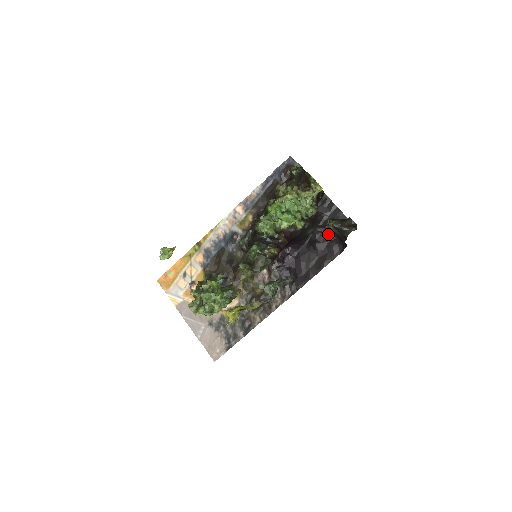
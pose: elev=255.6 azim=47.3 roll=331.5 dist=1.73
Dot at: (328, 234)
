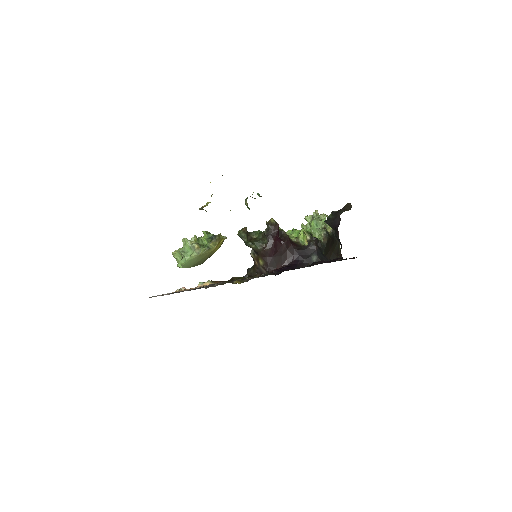
Dot at: (330, 261)
